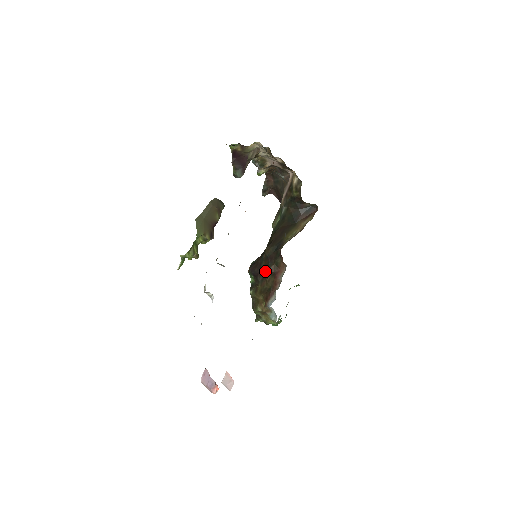
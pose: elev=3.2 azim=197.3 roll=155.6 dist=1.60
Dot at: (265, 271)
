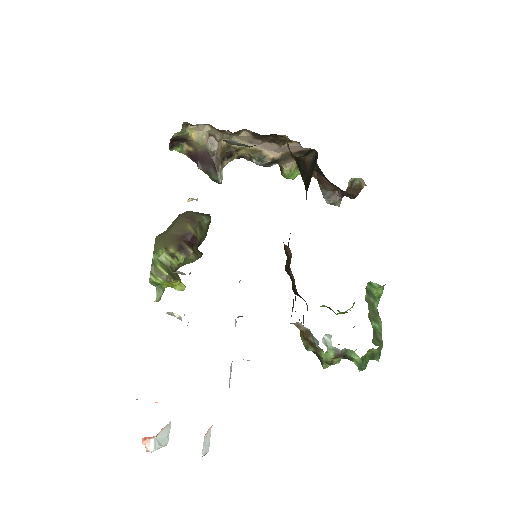
Dot at: occluded
